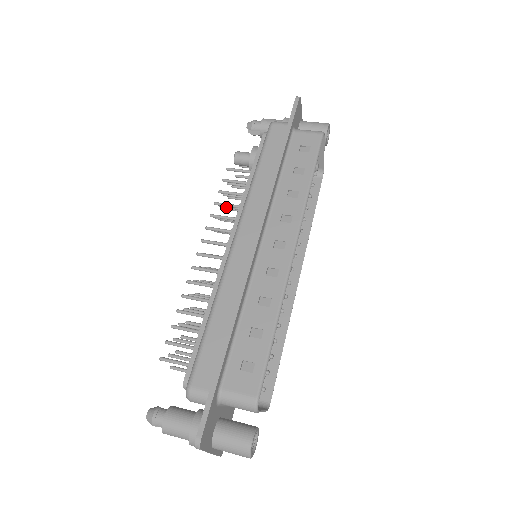
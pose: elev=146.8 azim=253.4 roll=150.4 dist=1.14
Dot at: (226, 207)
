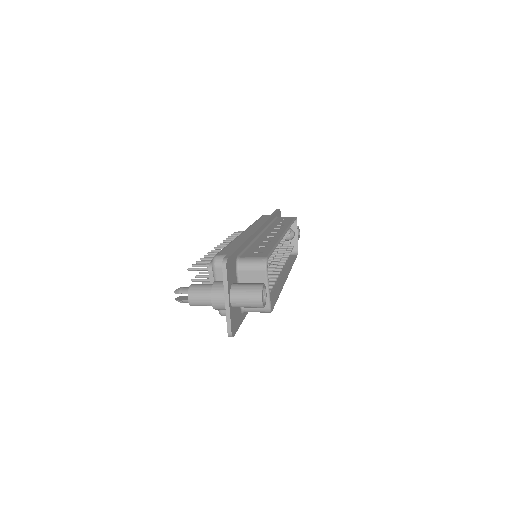
Dot at: occluded
